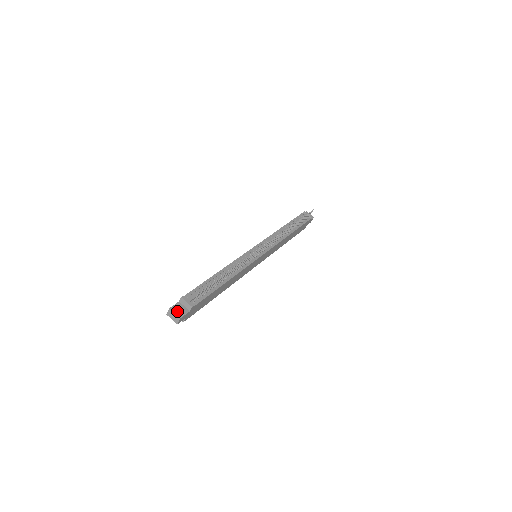
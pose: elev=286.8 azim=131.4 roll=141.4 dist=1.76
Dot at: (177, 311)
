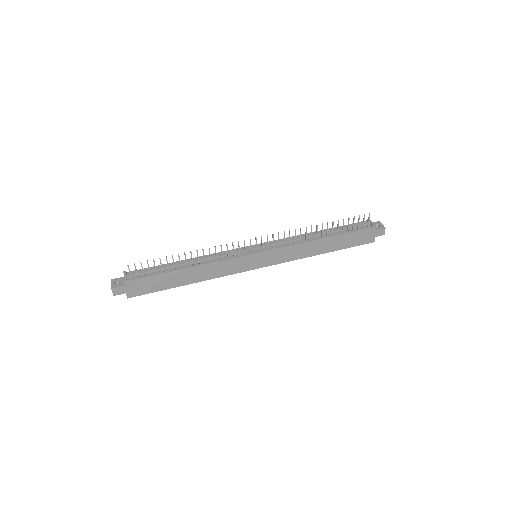
Dot at: occluded
